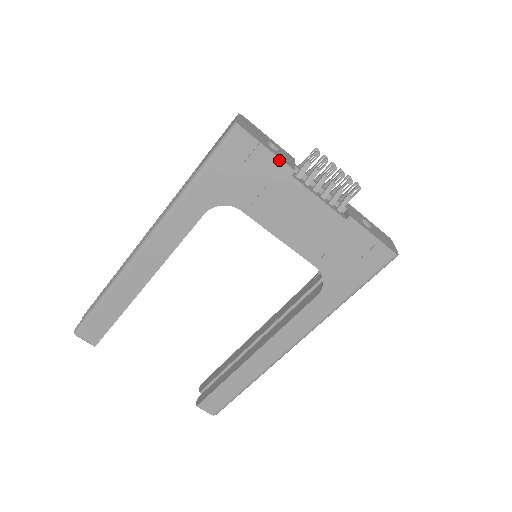
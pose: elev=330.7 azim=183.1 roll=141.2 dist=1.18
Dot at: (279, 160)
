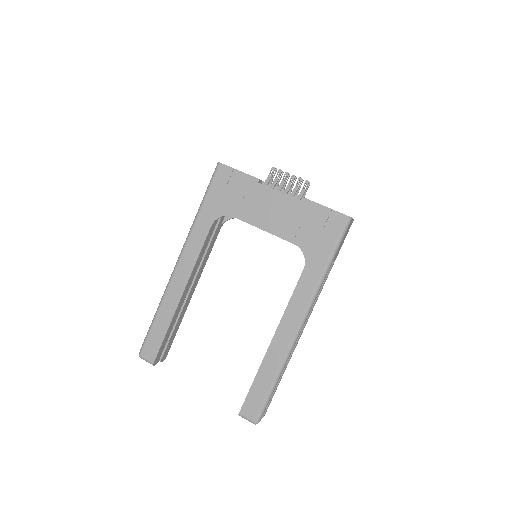
Dot at: (248, 175)
